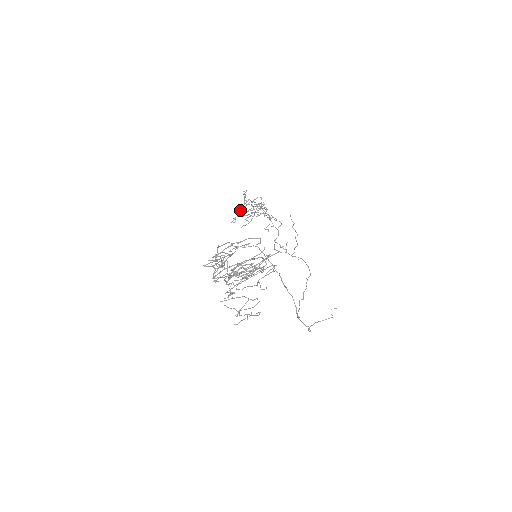
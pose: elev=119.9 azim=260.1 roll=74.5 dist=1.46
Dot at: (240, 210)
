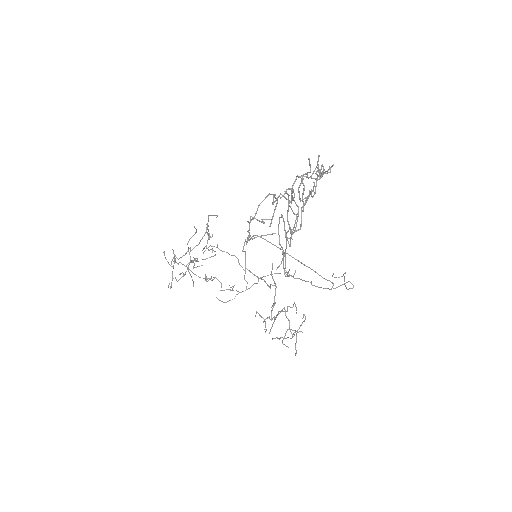
Dot at: (168, 285)
